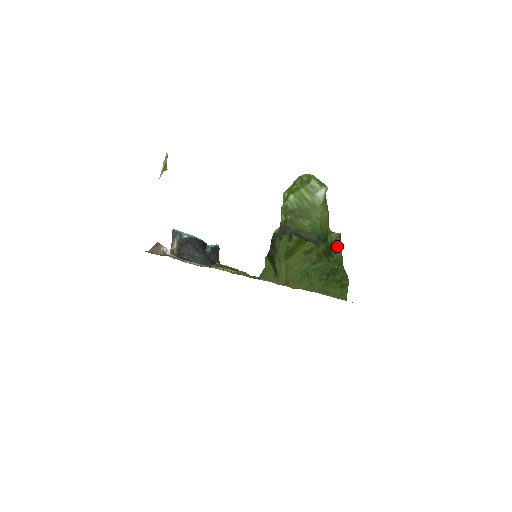
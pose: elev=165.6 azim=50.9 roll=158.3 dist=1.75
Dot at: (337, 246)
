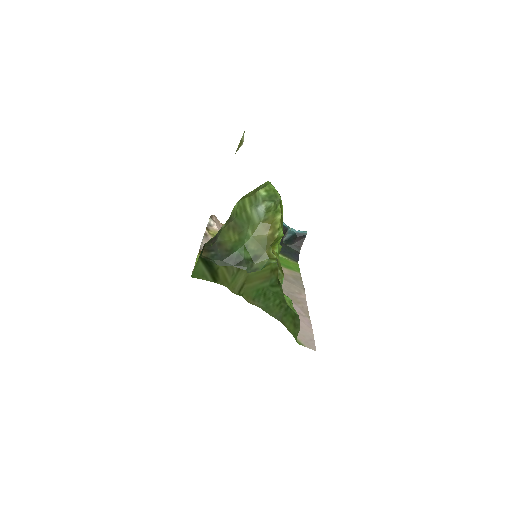
Dot at: (283, 276)
